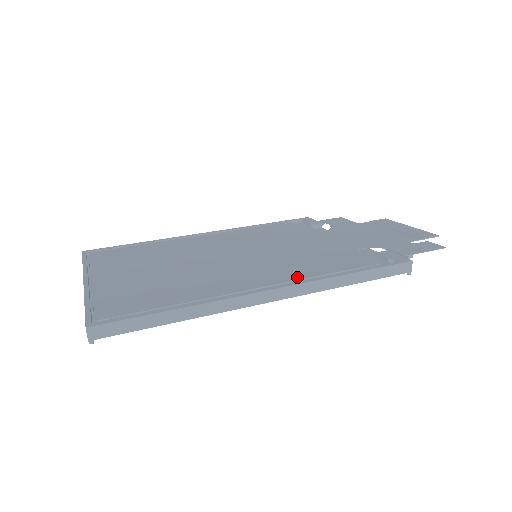
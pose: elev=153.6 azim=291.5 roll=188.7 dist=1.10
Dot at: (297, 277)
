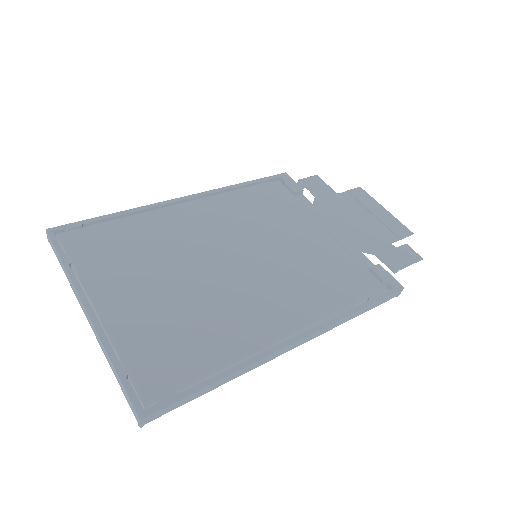
Dot at: (315, 315)
